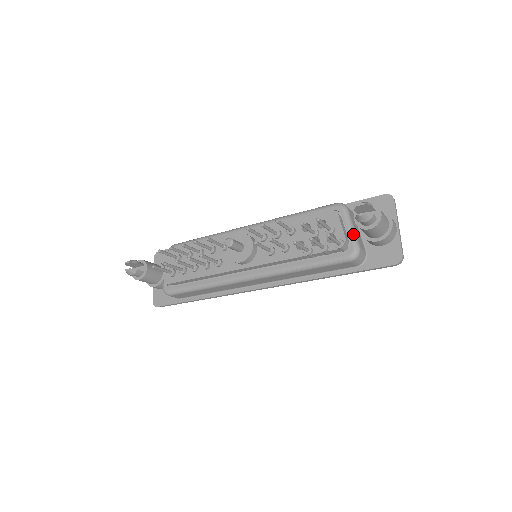
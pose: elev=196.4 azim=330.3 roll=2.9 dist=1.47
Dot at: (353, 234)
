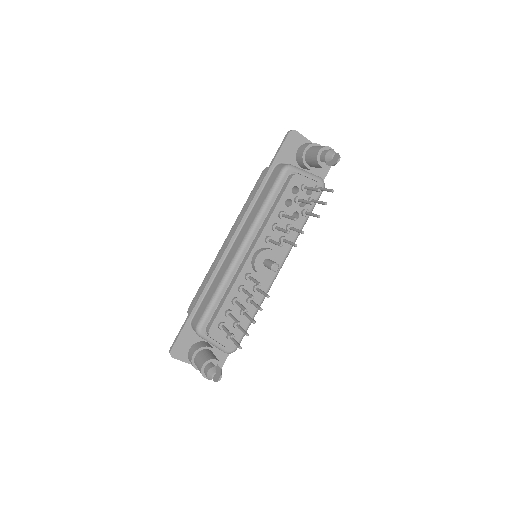
Dot at: (312, 175)
